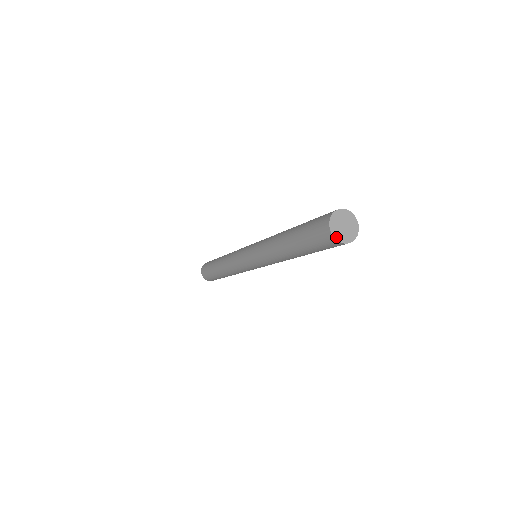
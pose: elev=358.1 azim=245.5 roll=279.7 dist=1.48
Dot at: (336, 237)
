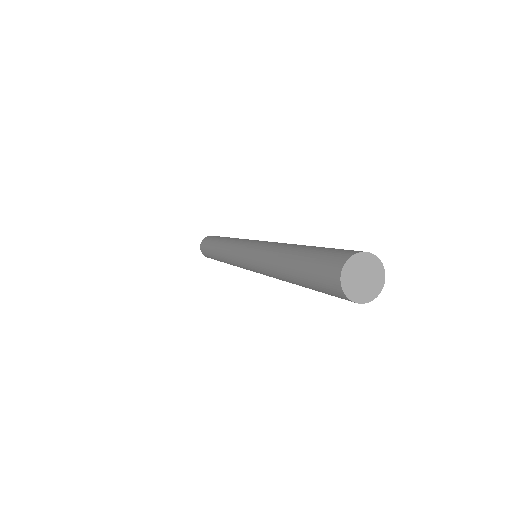
Dot at: (345, 290)
